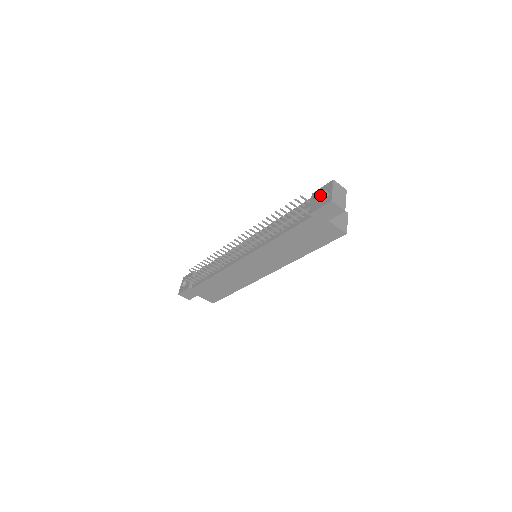
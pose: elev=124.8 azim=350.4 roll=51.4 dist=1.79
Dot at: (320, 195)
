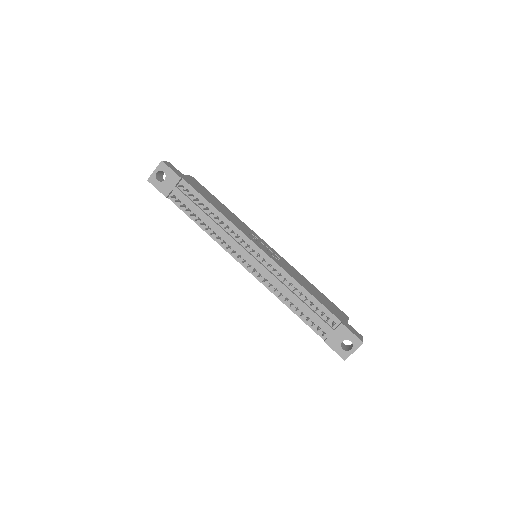
Dot at: (344, 339)
